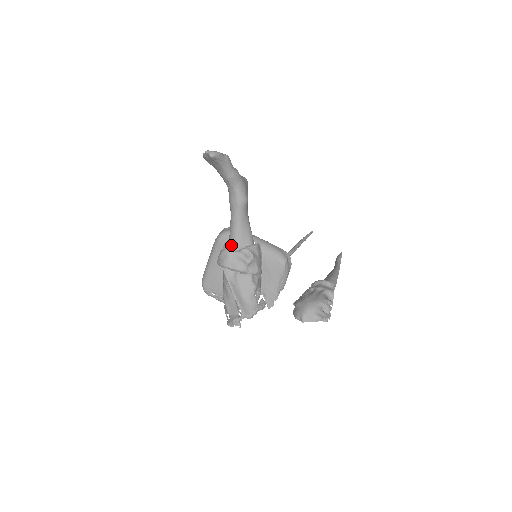
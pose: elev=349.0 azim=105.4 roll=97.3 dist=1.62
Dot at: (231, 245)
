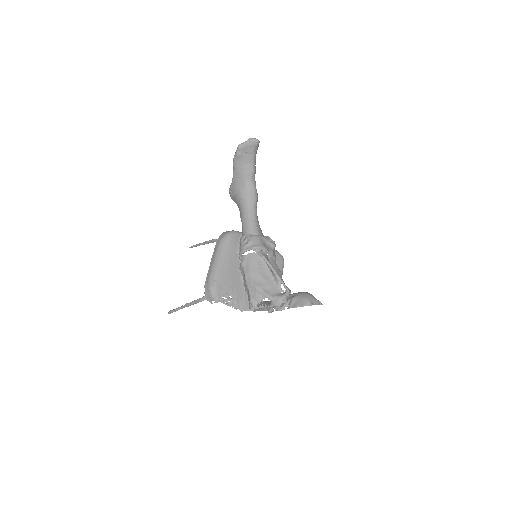
Dot at: (253, 234)
